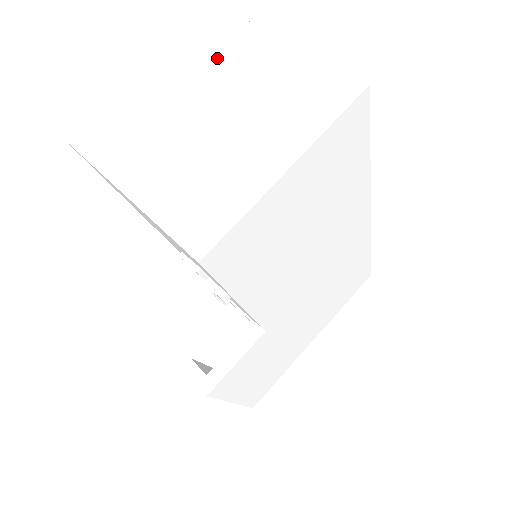
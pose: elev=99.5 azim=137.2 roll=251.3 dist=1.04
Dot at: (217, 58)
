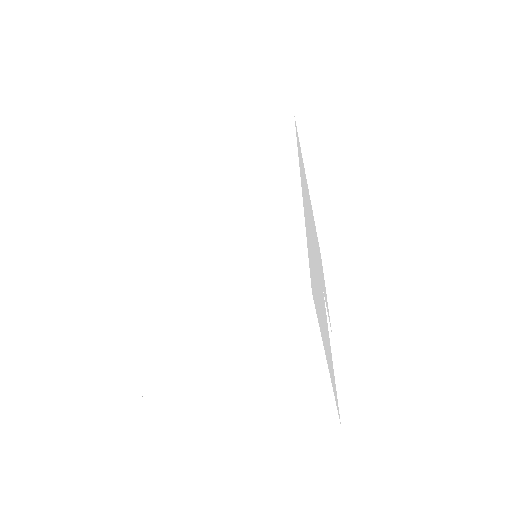
Dot at: (180, 353)
